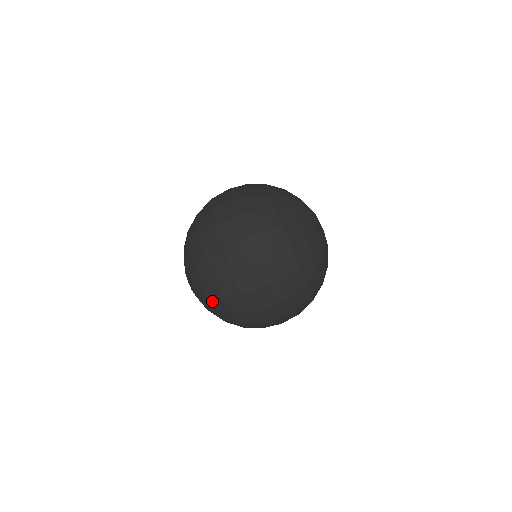
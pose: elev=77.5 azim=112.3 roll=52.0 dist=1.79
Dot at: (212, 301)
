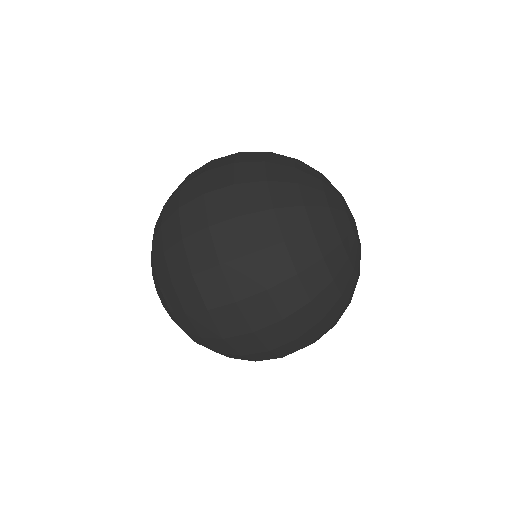
Dot at: occluded
